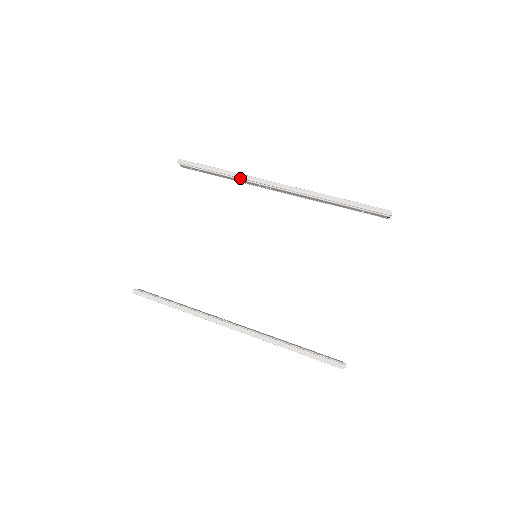
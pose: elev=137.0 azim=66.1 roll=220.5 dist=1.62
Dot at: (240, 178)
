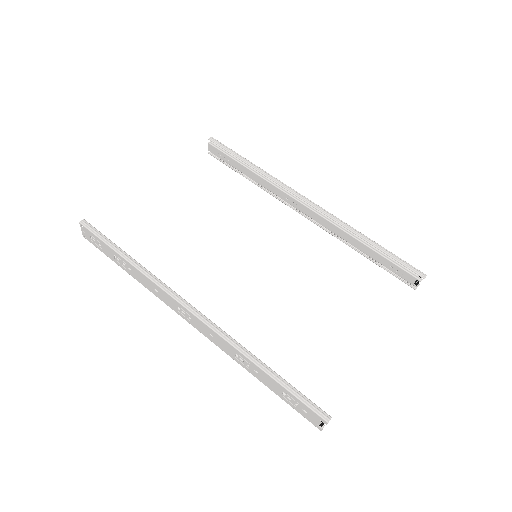
Dot at: (272, 180)
